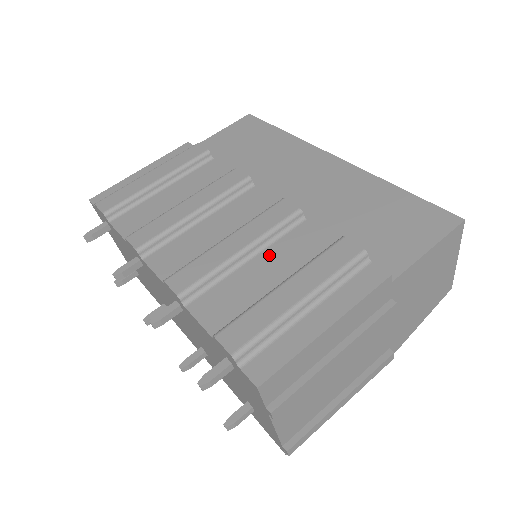
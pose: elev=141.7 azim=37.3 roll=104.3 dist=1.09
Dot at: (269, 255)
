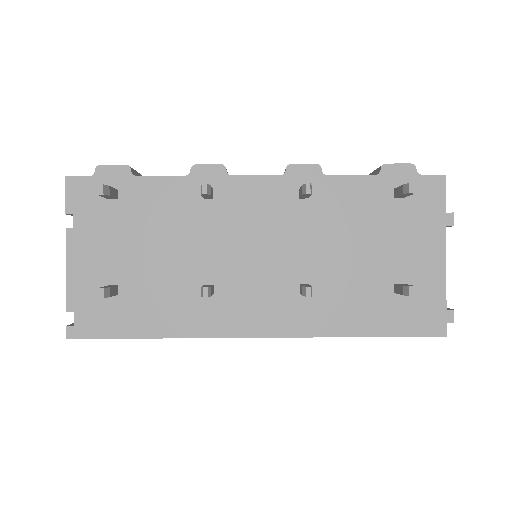
Dot at: occluded
